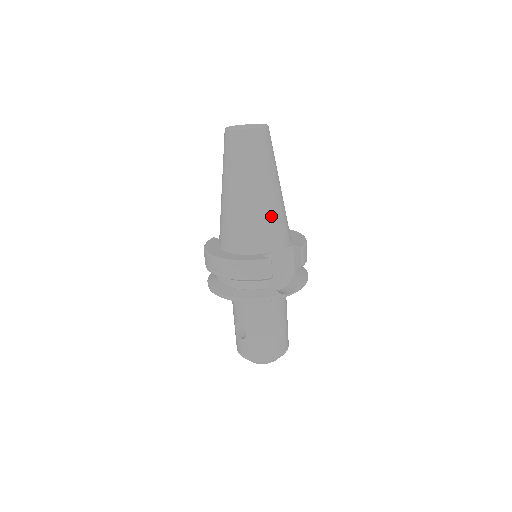
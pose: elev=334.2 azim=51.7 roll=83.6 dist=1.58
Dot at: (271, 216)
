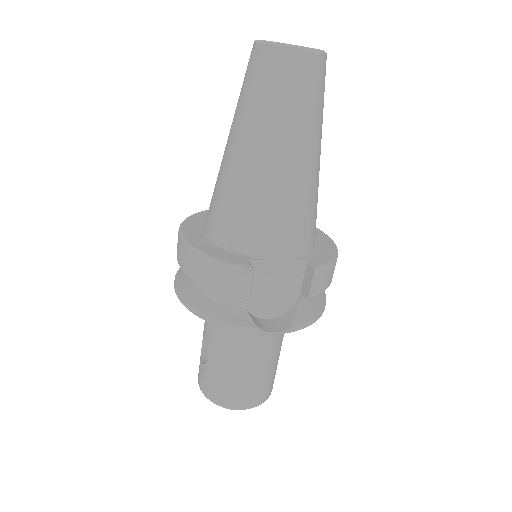
Dot at: (281, 203)
